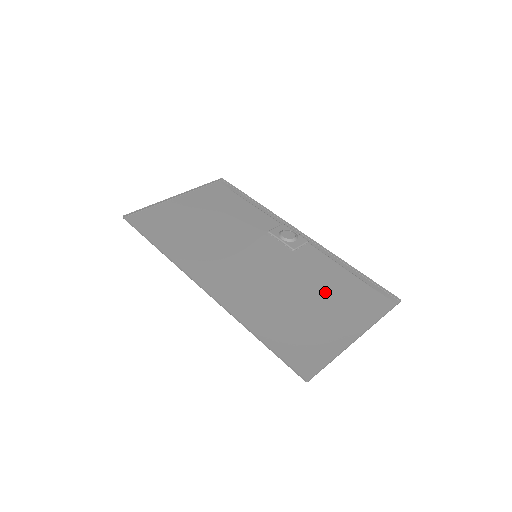
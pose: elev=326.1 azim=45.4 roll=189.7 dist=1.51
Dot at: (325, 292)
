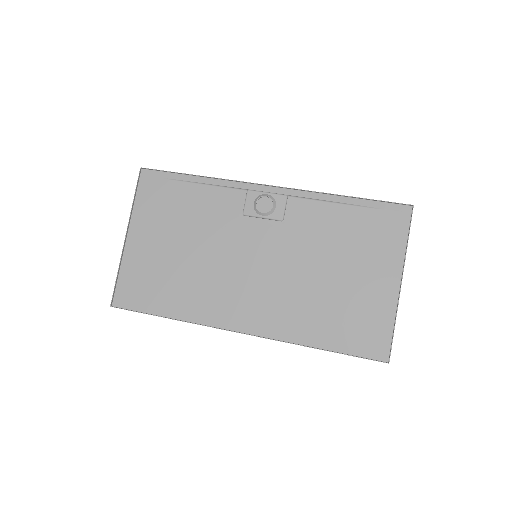
Dot at: (343, 252)
